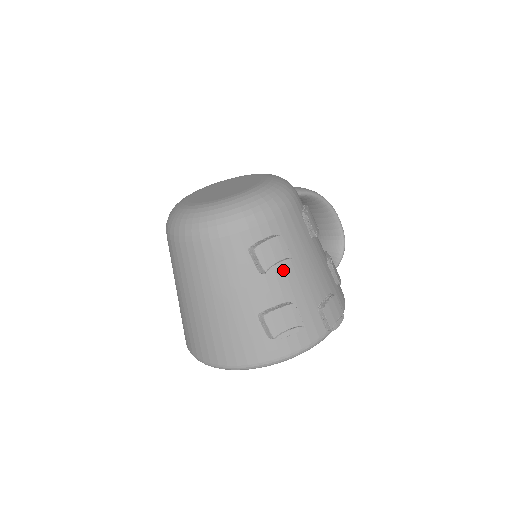
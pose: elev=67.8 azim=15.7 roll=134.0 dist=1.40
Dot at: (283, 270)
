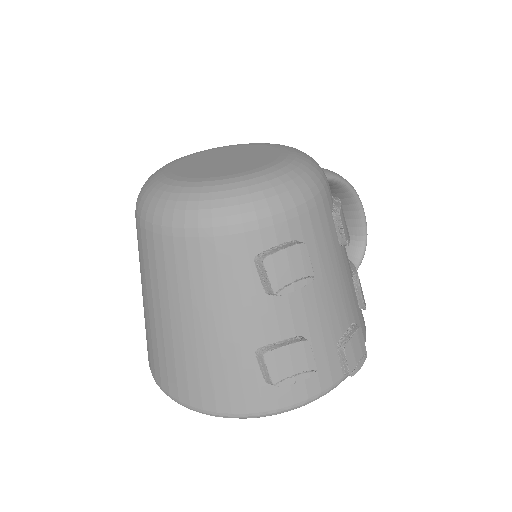
Dot at: (299, 291)
